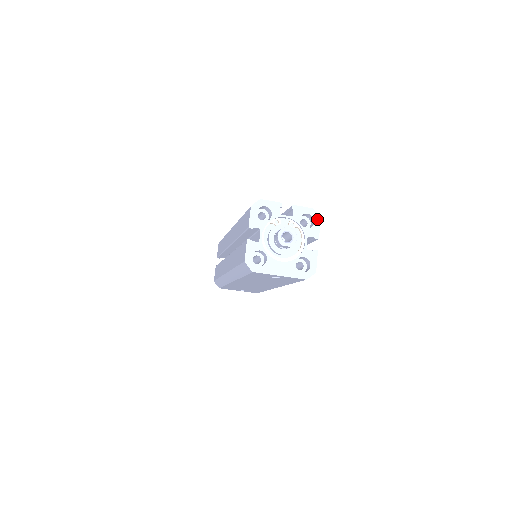
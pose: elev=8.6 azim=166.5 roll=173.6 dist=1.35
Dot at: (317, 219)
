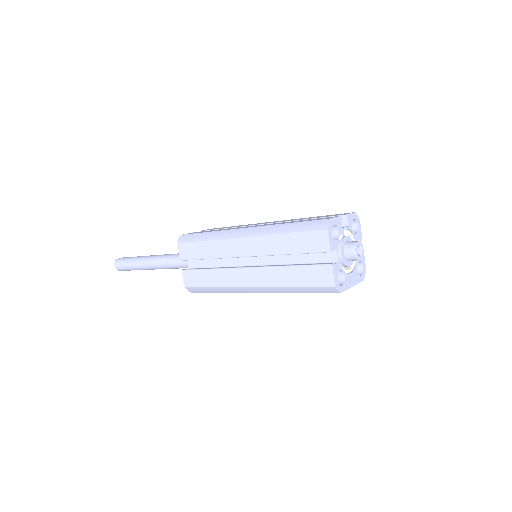
Dot at: (359, 221)
